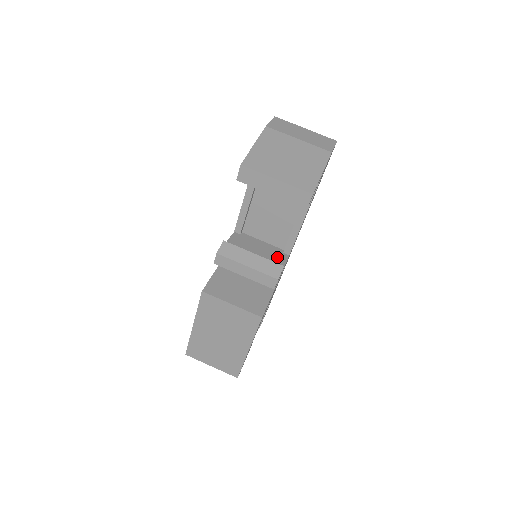
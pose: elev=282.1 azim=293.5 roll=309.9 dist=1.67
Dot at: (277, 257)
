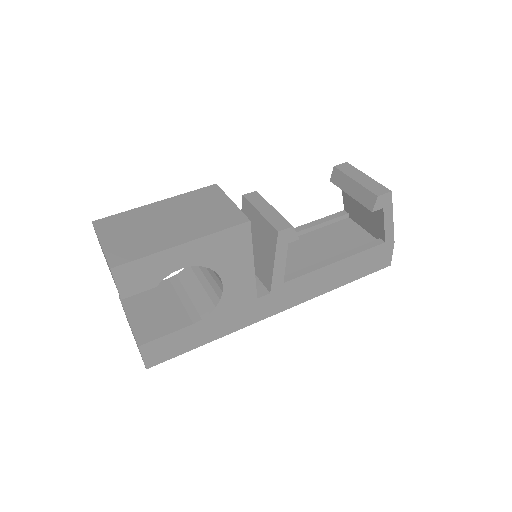
Dot at: occluded
